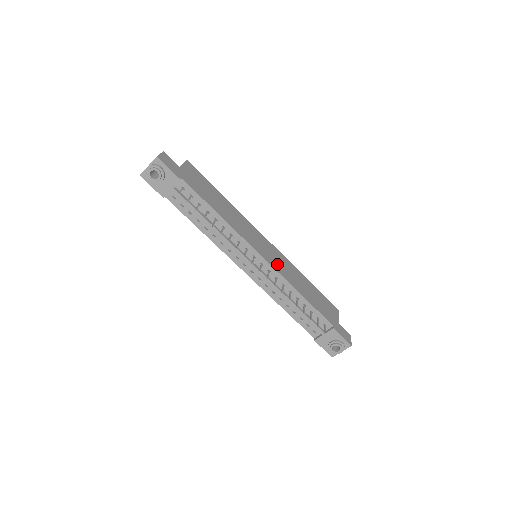
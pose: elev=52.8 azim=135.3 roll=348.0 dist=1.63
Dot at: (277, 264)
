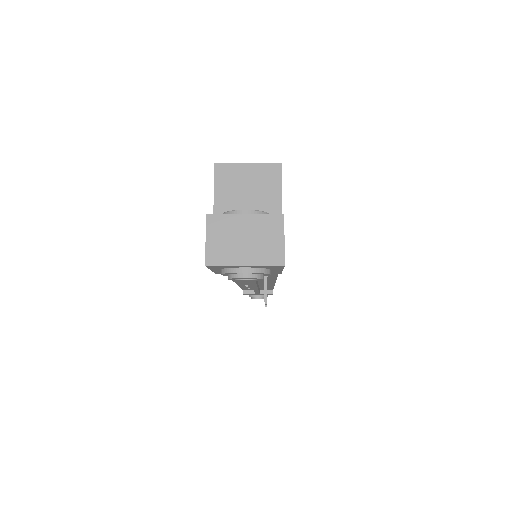
Dot at: occluded
